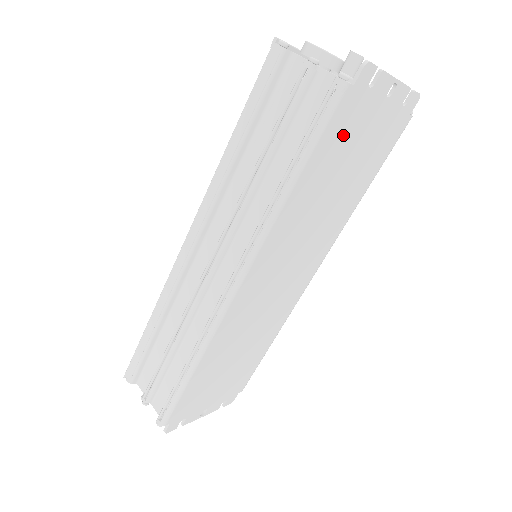
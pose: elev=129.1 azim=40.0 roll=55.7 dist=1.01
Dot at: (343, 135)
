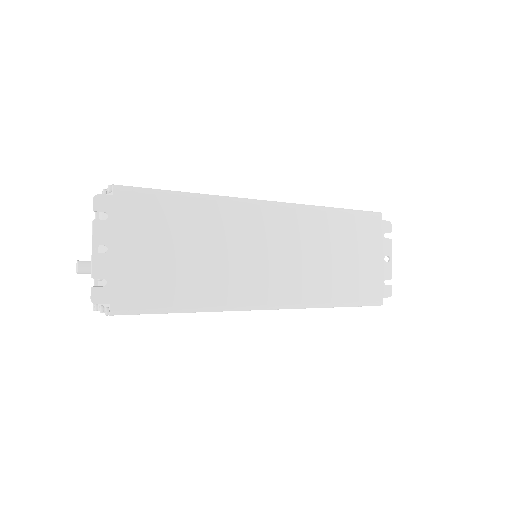
Dot at: (363, 234)
